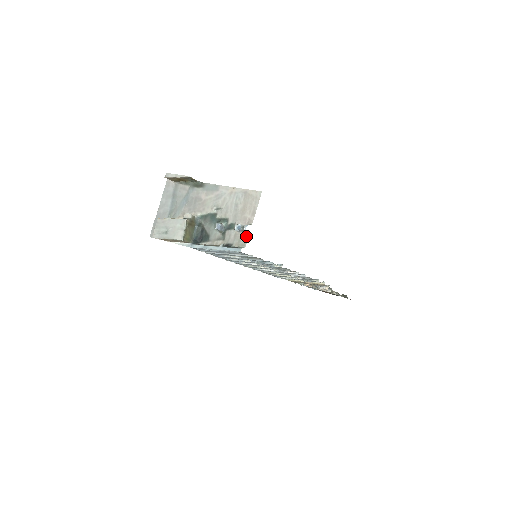
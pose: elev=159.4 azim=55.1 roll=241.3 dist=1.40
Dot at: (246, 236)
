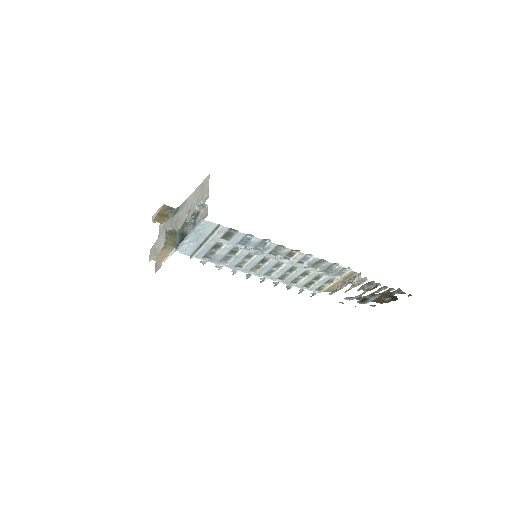
Dot at: (207, 209)
